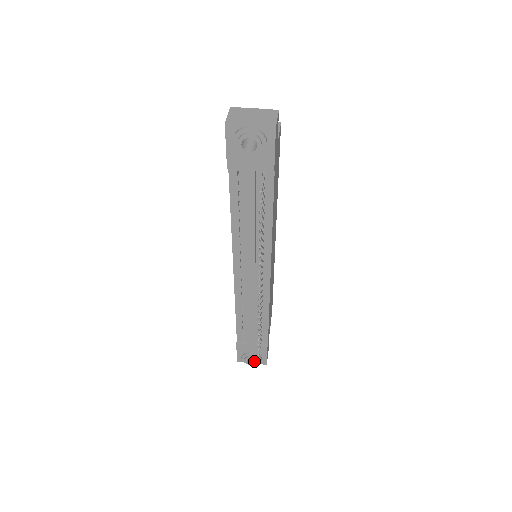
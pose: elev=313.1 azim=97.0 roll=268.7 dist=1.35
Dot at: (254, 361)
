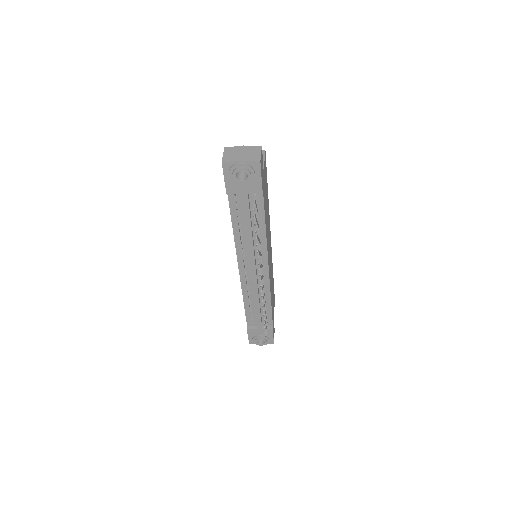
Dot at: (263, 342)
